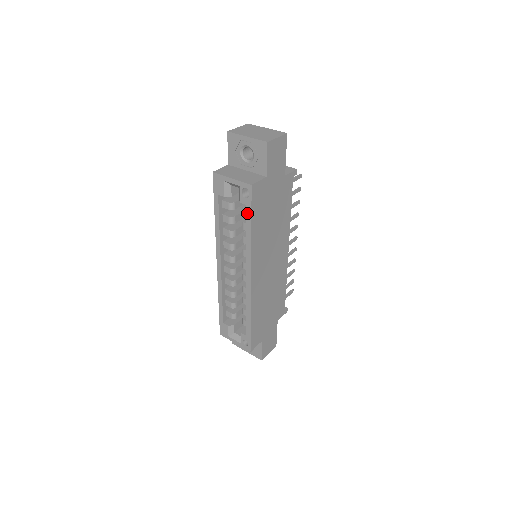
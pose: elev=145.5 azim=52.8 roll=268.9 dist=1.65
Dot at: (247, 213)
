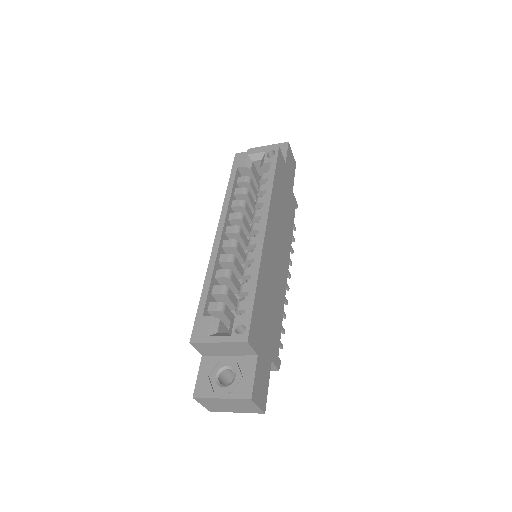
Dot at: (271, 168)
